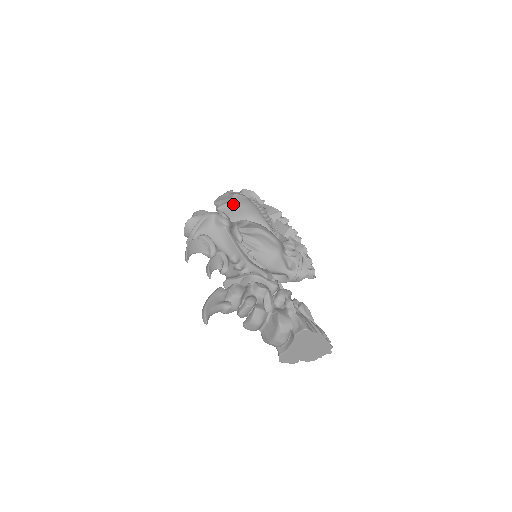
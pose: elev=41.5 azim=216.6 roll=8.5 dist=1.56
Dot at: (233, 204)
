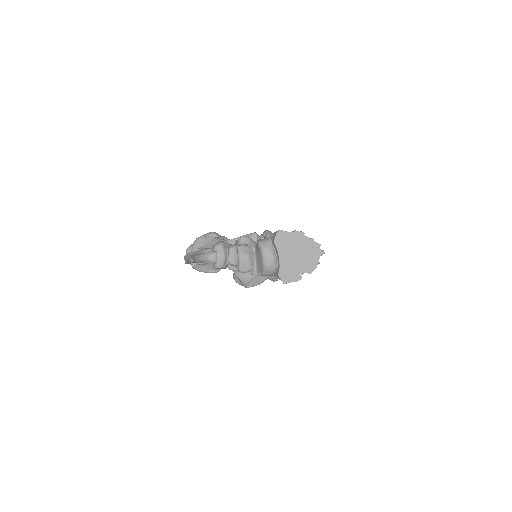
Dot at: occluded
